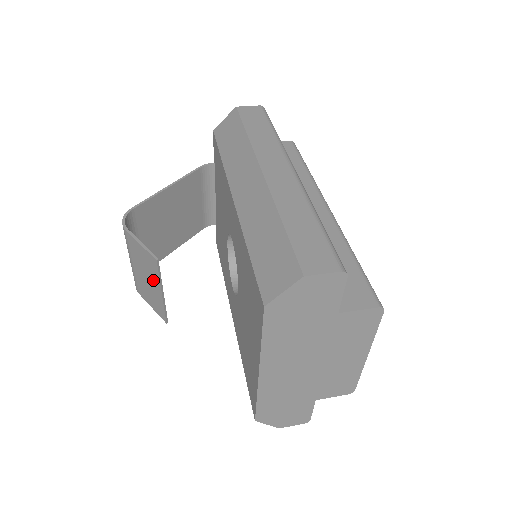
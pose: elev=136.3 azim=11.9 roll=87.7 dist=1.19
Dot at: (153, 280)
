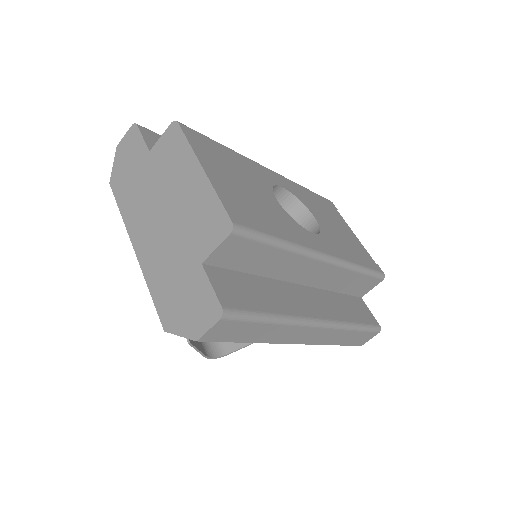
Dot at: occluded
